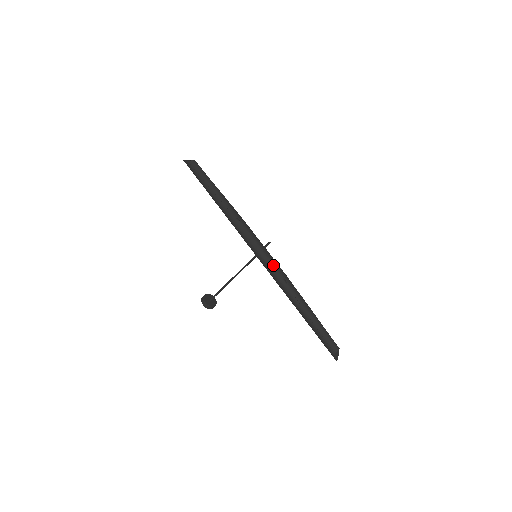
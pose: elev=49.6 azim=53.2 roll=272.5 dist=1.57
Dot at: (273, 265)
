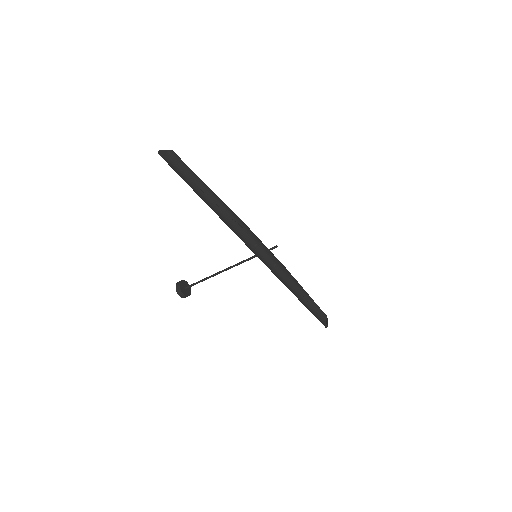
Dot at: (279, 267)
